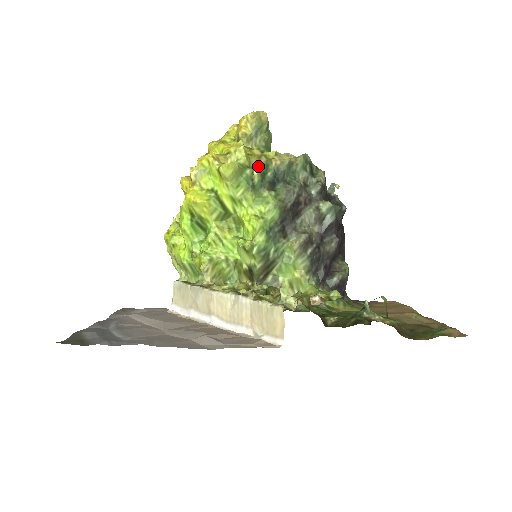
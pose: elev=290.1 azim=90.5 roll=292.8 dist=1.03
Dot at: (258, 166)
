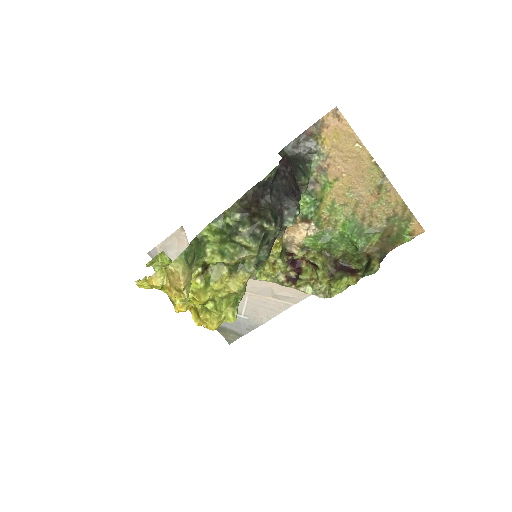
Dot at: occluded
